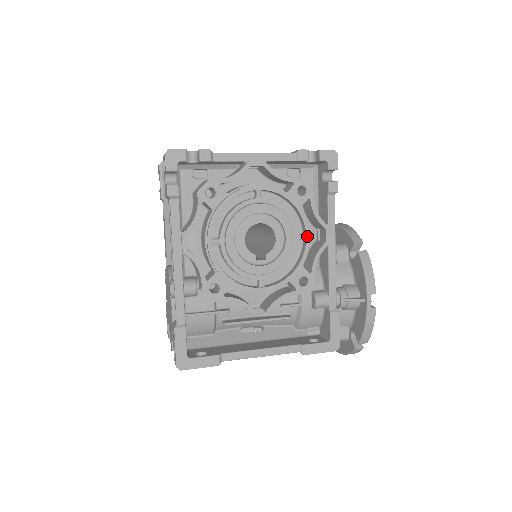
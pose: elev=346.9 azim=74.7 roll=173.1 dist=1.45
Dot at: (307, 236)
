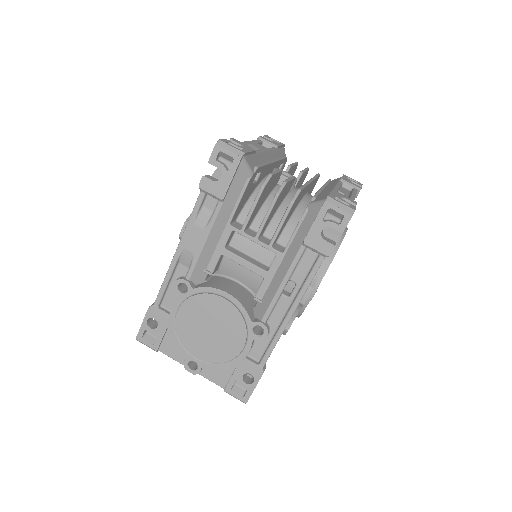
Dot at: occluded
